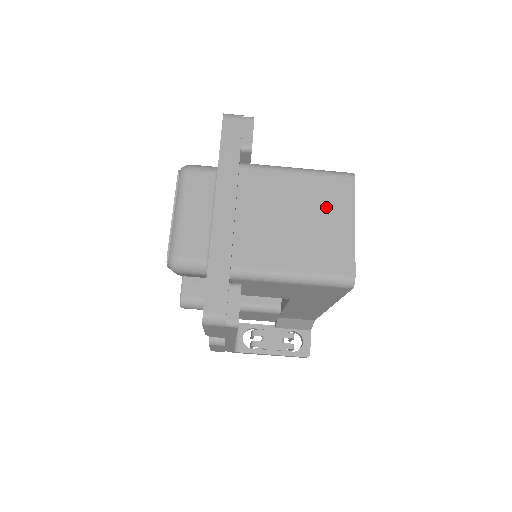
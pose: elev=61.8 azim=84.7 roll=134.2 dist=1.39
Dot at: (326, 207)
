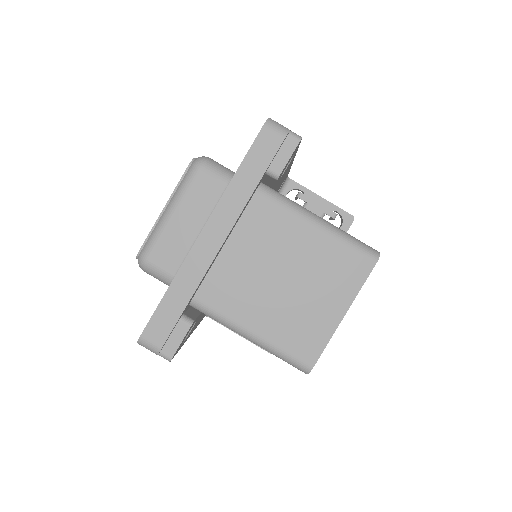
Dot at: (325, 281)
